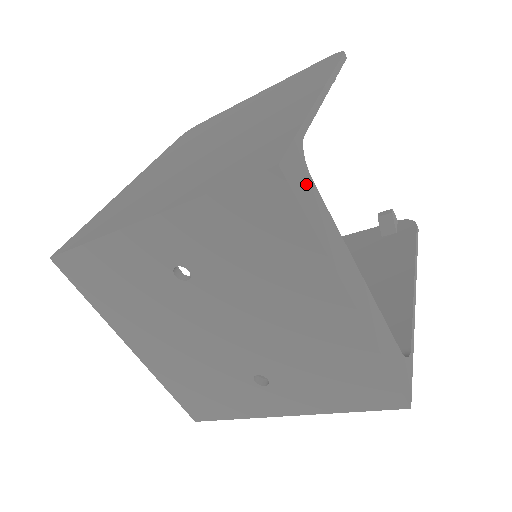
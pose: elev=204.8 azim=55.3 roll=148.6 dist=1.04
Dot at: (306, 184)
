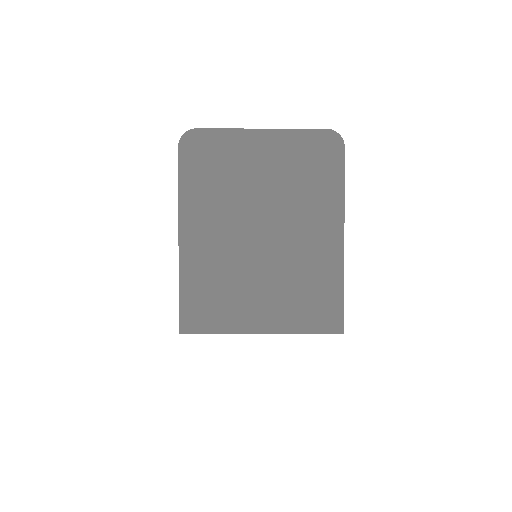
Dot at: occluded
